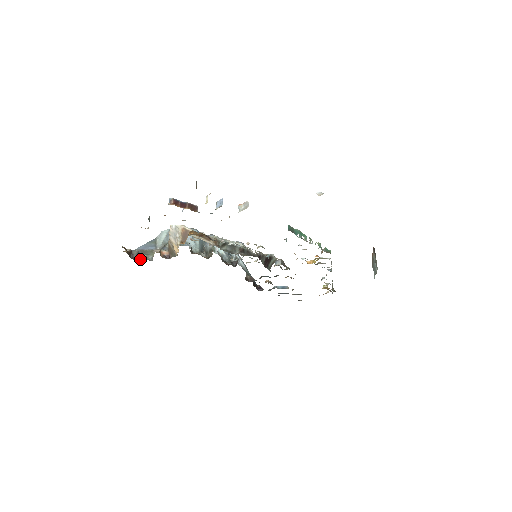
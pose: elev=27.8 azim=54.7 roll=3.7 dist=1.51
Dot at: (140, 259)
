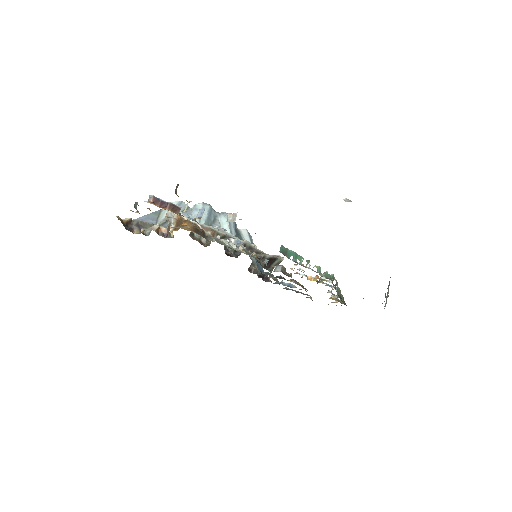
Dot at: (138, 231)
